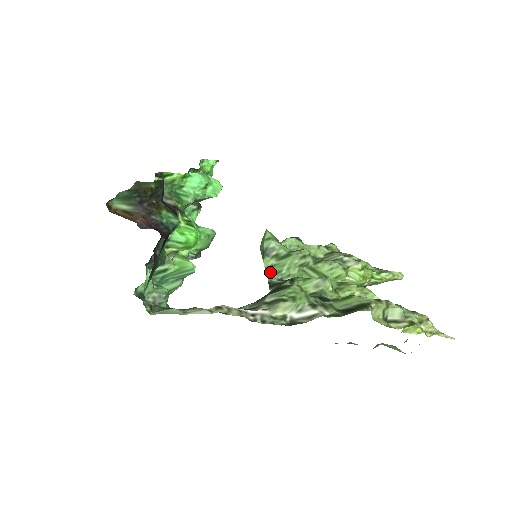
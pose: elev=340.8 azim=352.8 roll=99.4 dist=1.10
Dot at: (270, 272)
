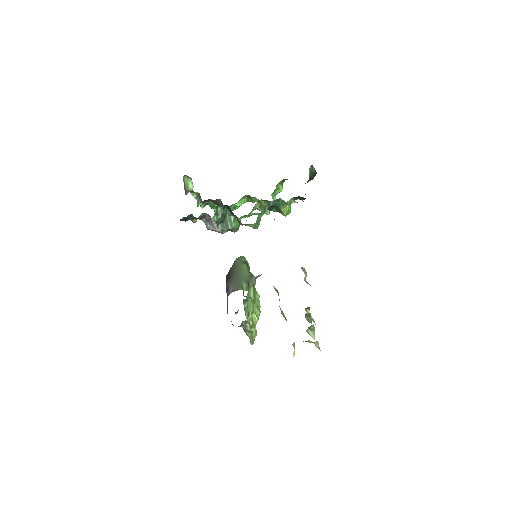
Dot at: occluded
